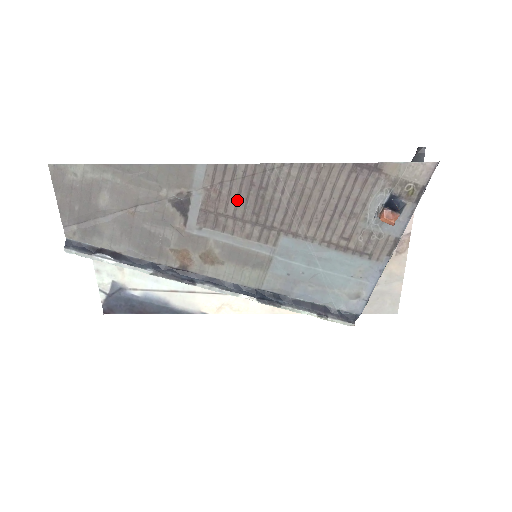
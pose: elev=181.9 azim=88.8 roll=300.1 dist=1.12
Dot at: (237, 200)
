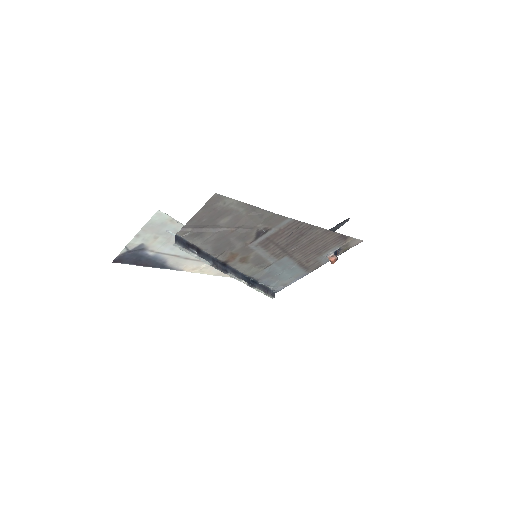
Dot at: (287, 237)
